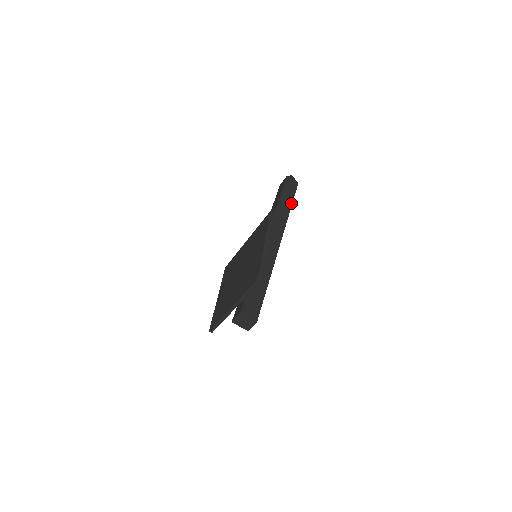
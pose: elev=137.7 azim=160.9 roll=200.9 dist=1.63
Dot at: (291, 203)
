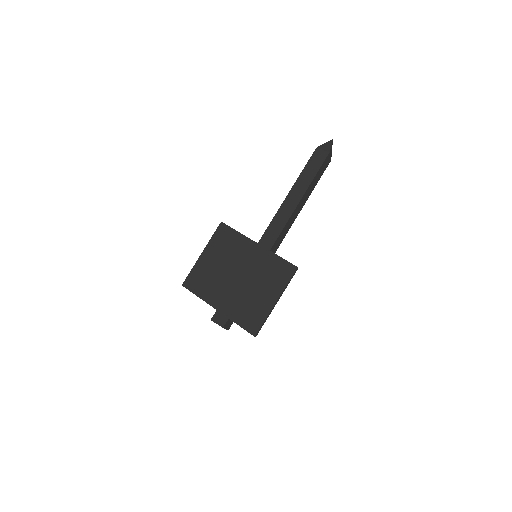
Dot at: (311, 192)
